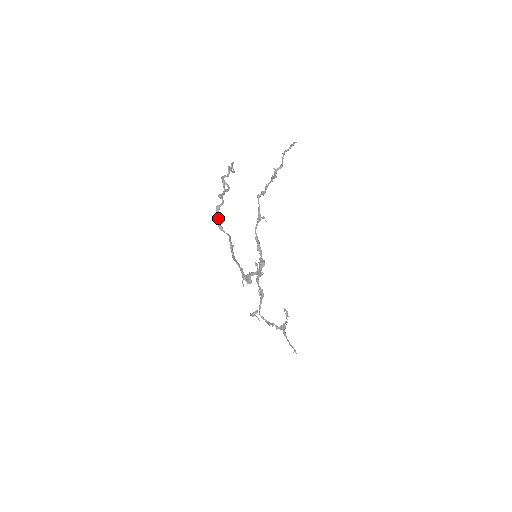
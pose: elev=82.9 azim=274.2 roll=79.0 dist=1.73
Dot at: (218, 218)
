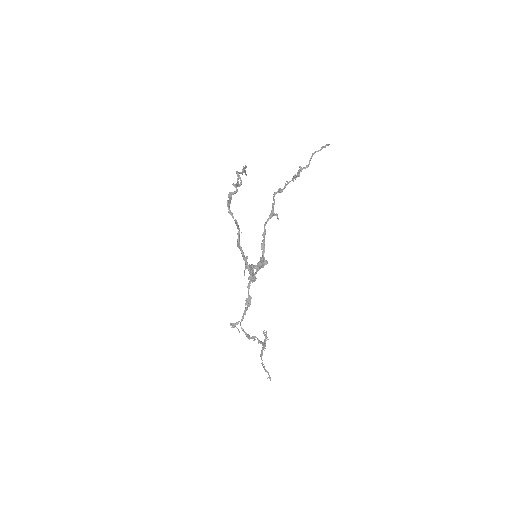
Dot at: (230, 203)
